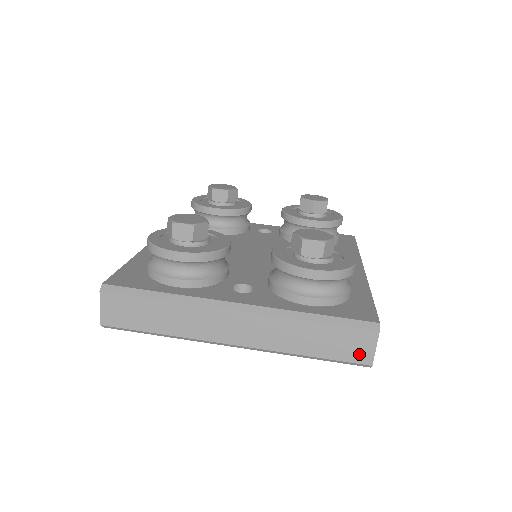
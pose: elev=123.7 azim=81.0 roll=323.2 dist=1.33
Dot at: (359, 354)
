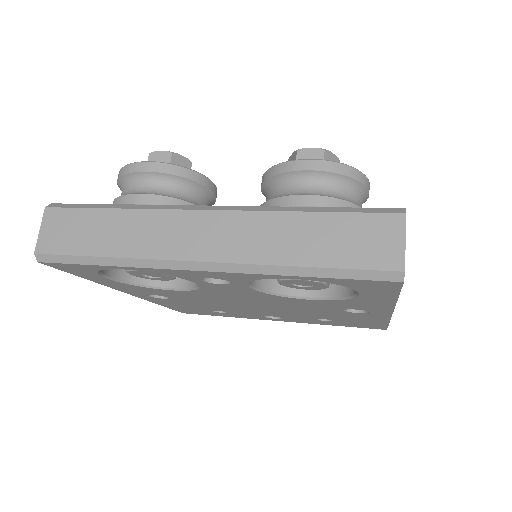
Dot at: (381, 254)
